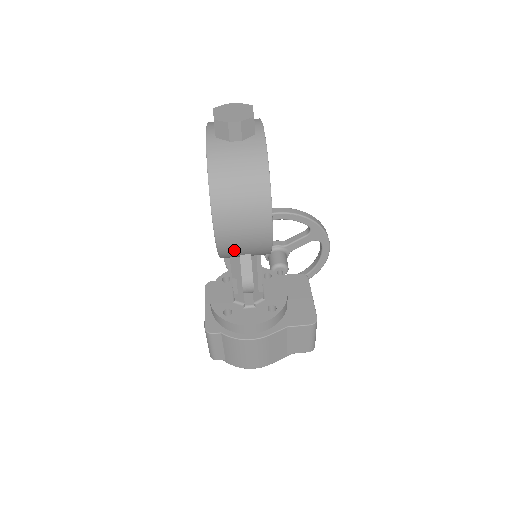
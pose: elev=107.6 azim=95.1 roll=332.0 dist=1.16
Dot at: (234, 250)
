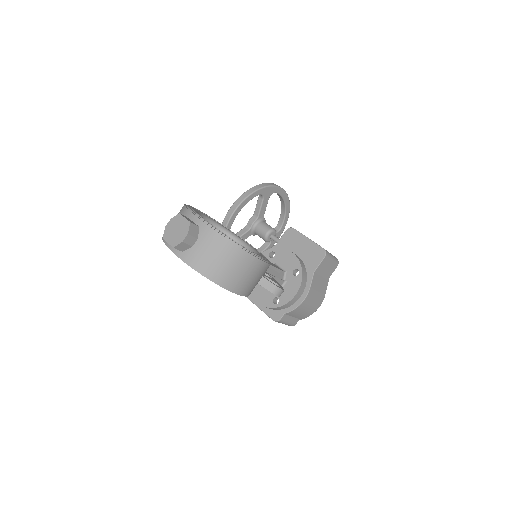
Dot at: (254, 287)
